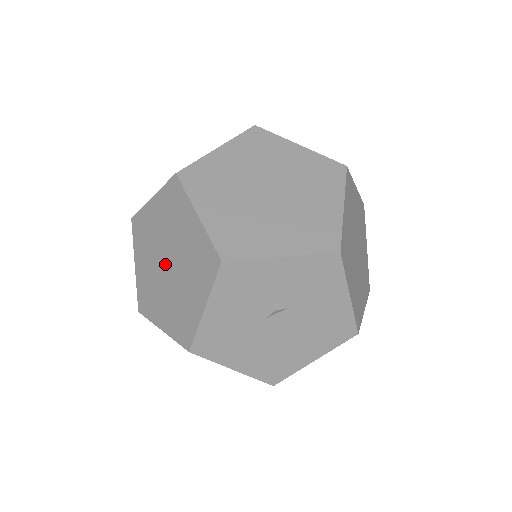
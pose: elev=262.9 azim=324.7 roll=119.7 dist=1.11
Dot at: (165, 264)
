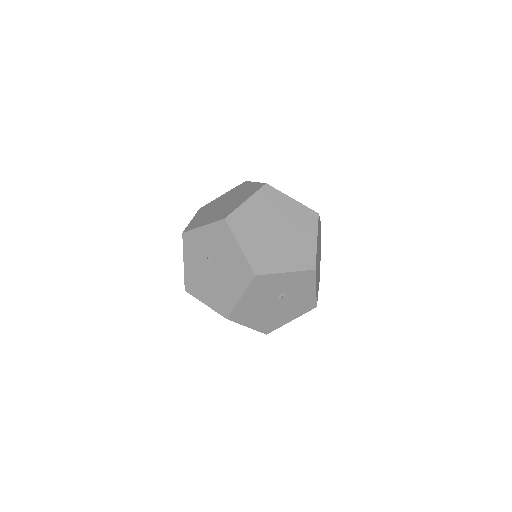
Dot at: occluded
